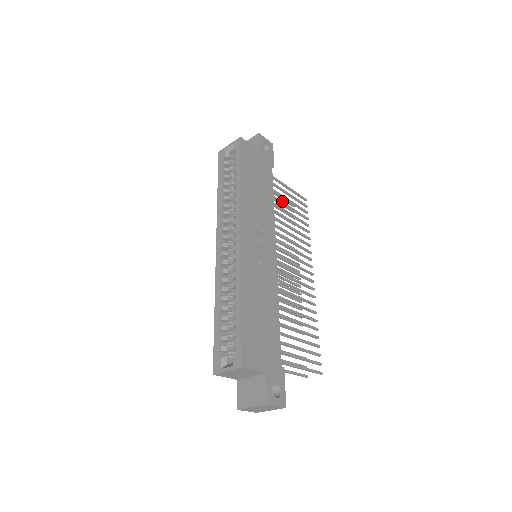
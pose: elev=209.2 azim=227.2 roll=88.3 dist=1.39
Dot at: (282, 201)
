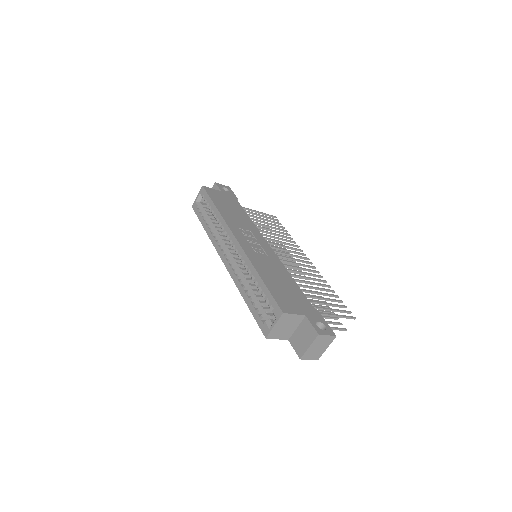
Dot at: (257, 219)
